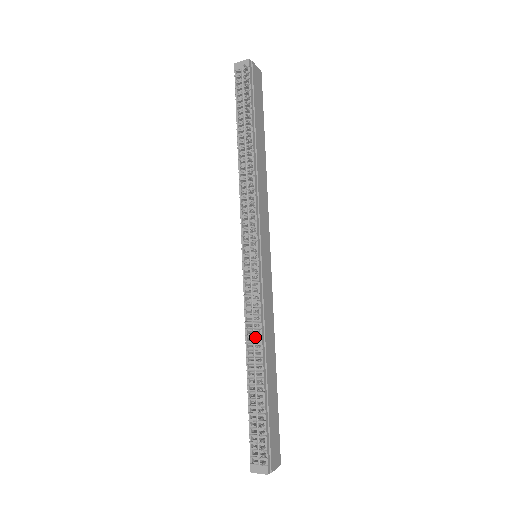
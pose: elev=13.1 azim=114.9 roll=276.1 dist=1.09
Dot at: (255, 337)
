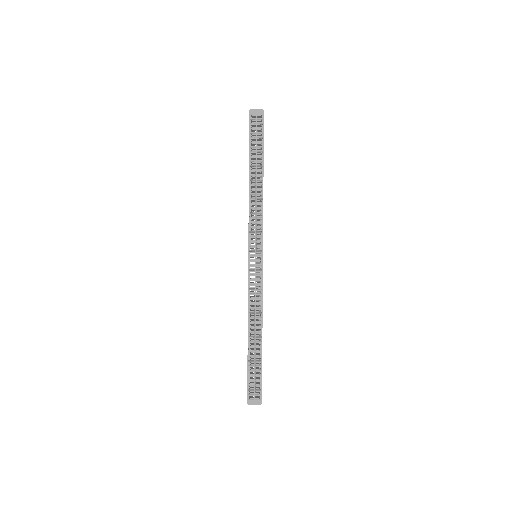
Dot at: (256, 314)
